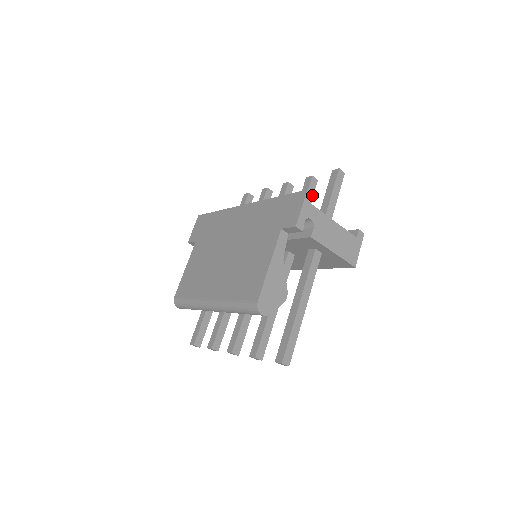
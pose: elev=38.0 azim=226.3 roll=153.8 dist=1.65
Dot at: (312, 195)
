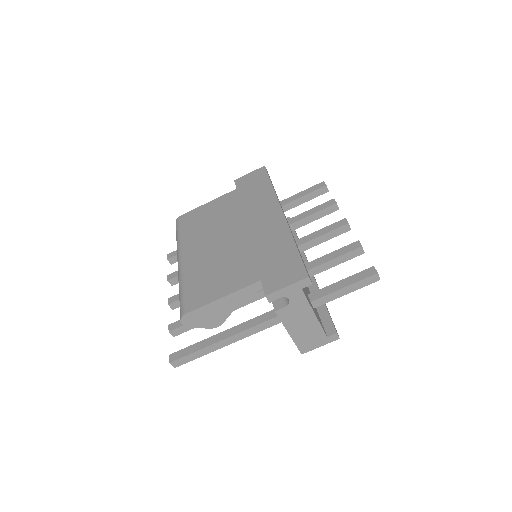
Dot at: (310, 283)
